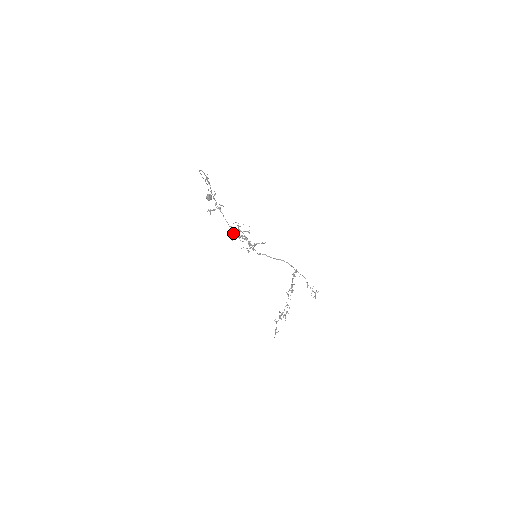
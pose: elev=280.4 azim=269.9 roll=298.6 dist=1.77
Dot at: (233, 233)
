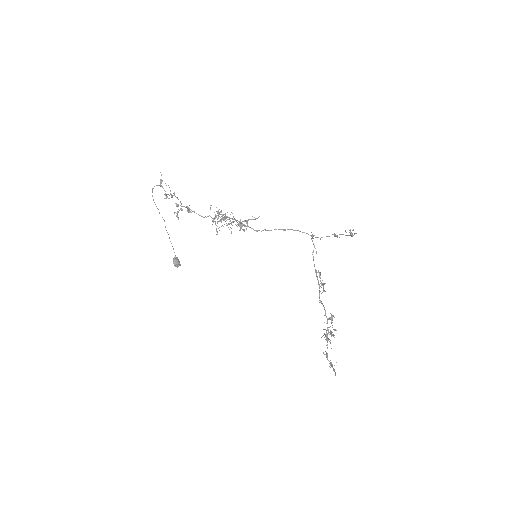
Dot at: (214, 218)
